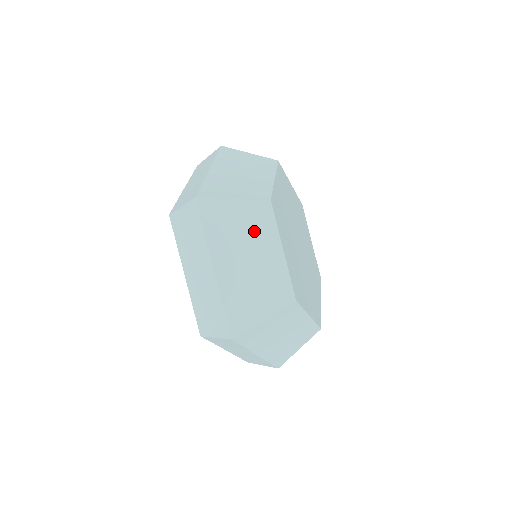
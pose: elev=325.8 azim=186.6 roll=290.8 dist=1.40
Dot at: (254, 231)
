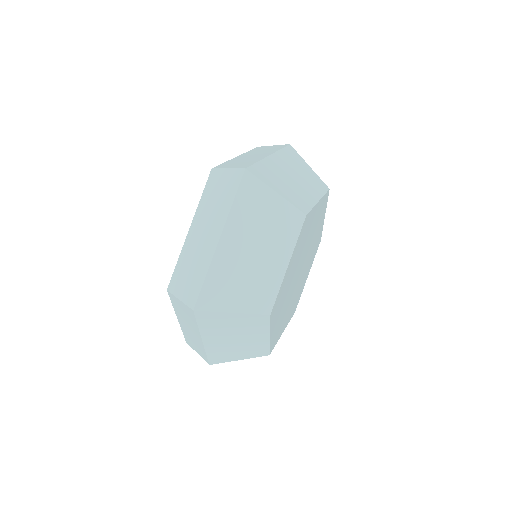
Dot at: (247, 328)
